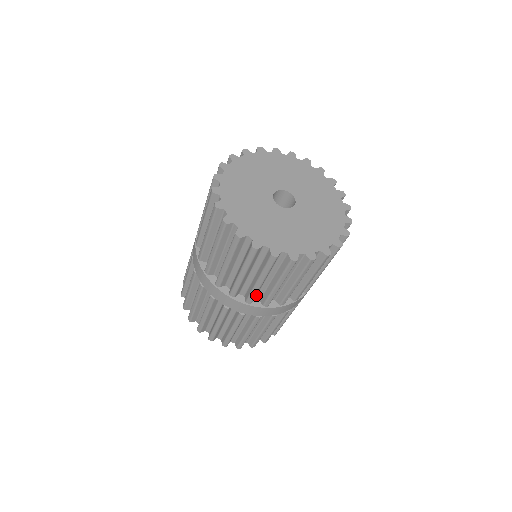
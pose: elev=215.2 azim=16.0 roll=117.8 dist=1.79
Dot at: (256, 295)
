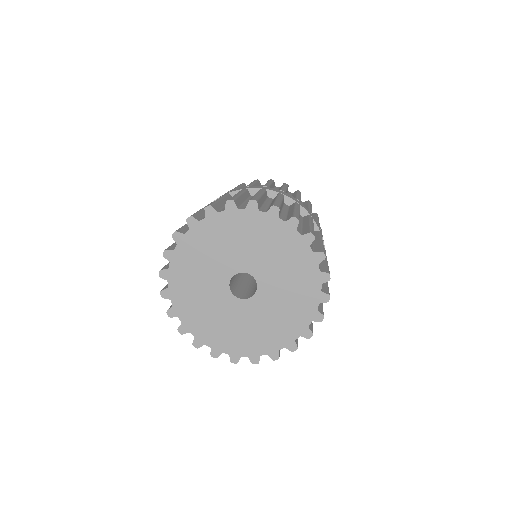
Dot at: occluded
